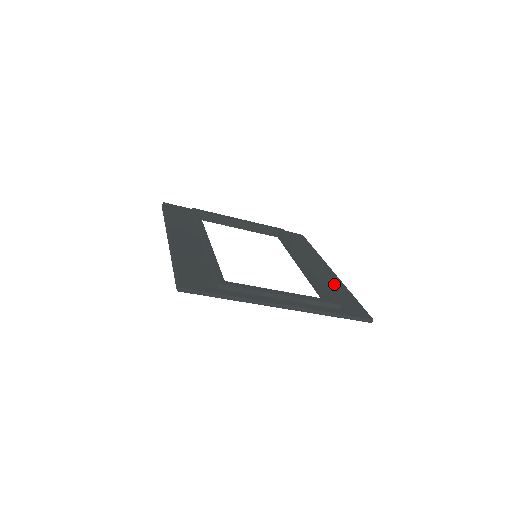
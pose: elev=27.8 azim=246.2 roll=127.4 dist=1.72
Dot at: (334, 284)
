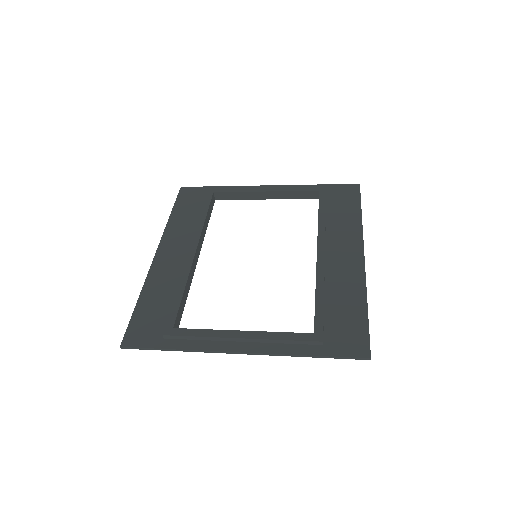
Dot at: (347, 289)
